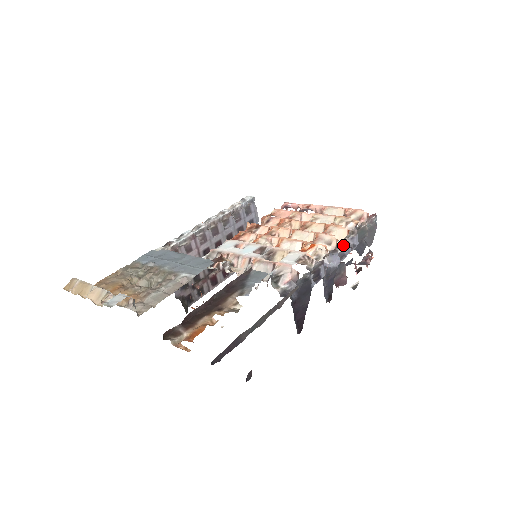
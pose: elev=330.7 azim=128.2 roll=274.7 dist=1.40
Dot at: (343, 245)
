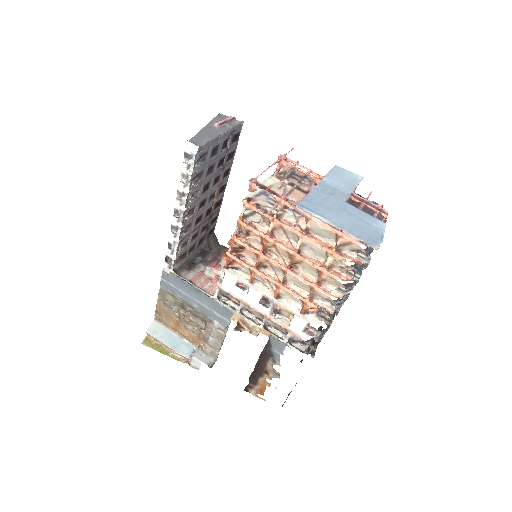
Dot at: occluded
